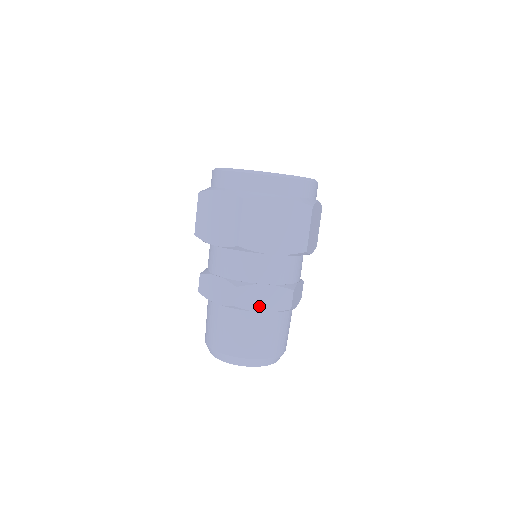
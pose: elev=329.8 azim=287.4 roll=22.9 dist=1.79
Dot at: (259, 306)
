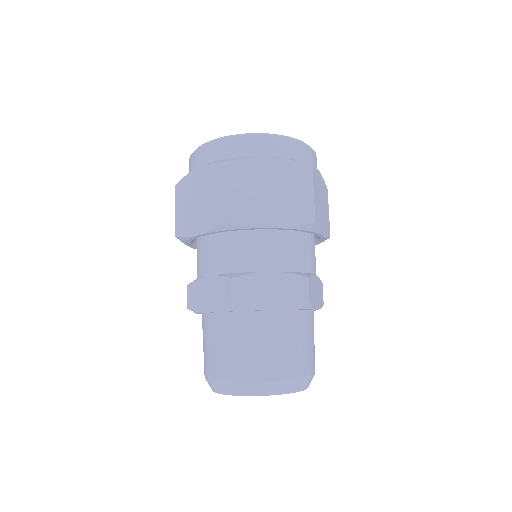
Dot at: (265, 302)
